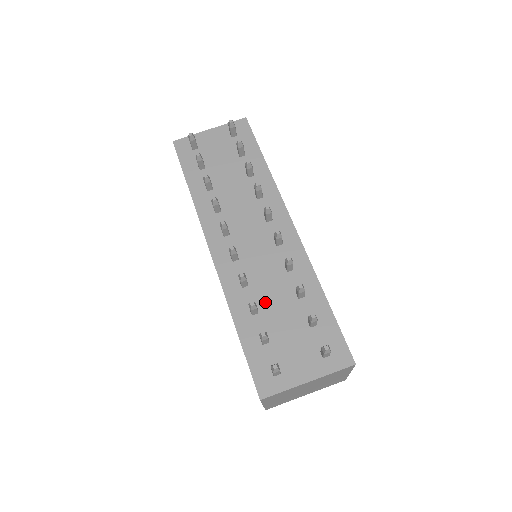
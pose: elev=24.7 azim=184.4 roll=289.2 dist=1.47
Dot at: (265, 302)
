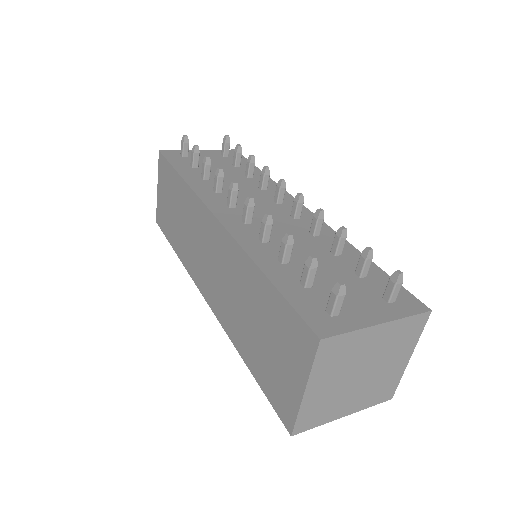
Dot at: (295, 255)
